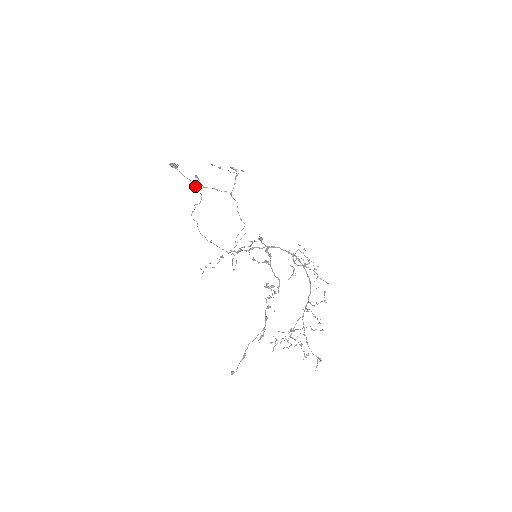
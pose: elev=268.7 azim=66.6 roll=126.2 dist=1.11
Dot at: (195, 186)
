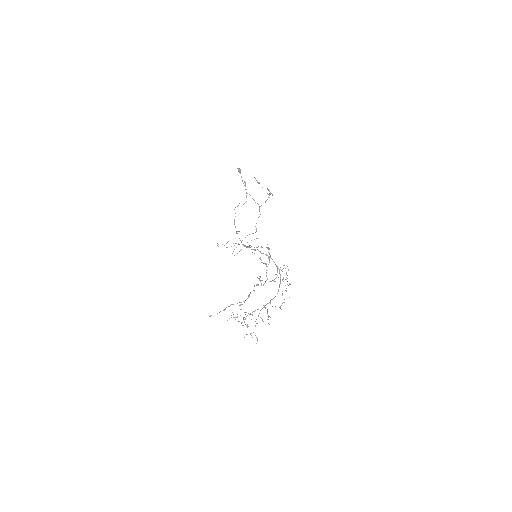
Dot at: (246, 192)
